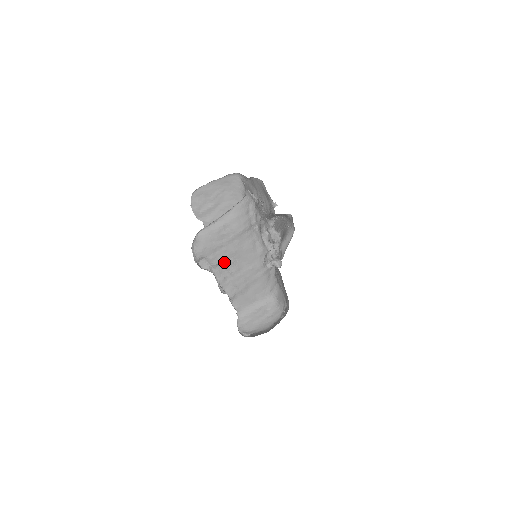
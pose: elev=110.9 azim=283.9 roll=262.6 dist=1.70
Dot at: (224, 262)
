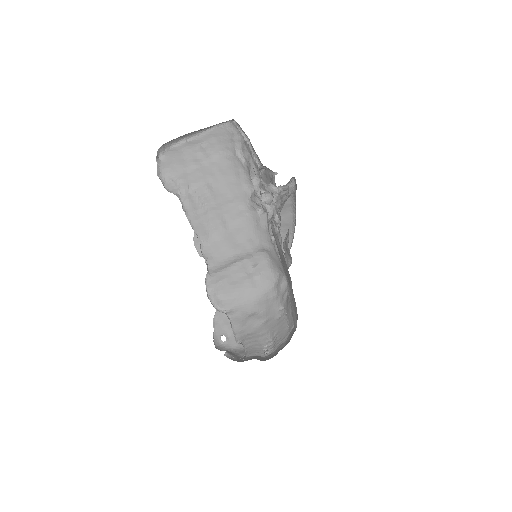
Dot at: (196, 189)
